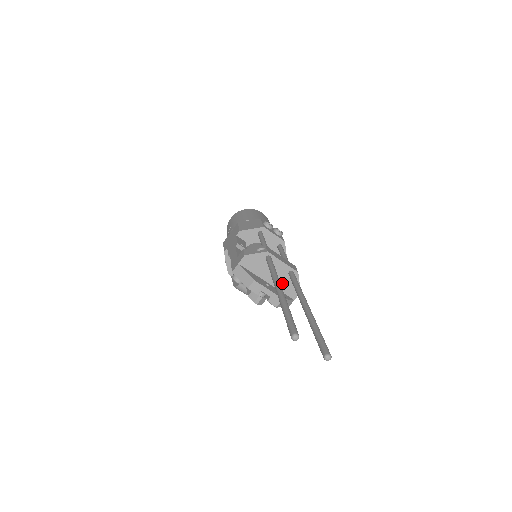
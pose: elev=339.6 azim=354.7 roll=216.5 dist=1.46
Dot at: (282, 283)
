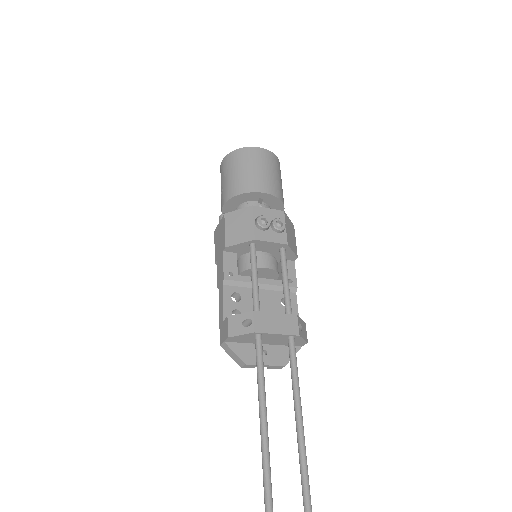
Dot at: (283, 342)
